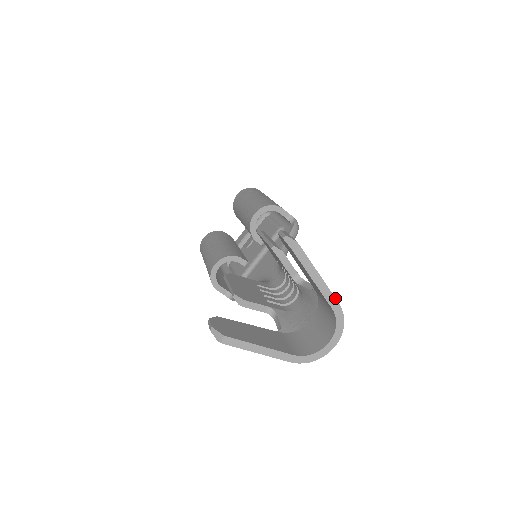
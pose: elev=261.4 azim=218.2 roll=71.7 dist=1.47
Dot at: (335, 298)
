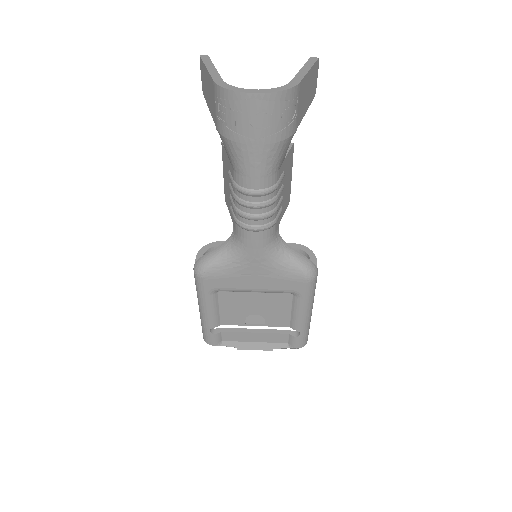
Dot at: (302, 80)
